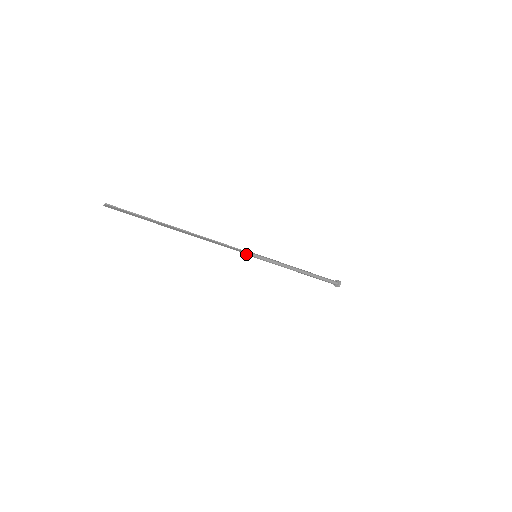
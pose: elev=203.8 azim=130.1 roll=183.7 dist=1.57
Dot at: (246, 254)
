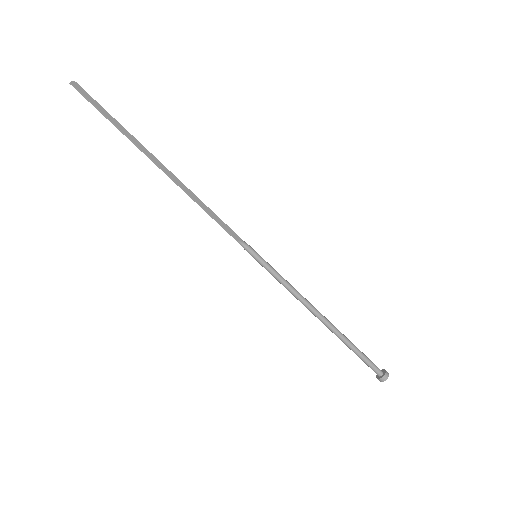
Dot at: (243, 244)
